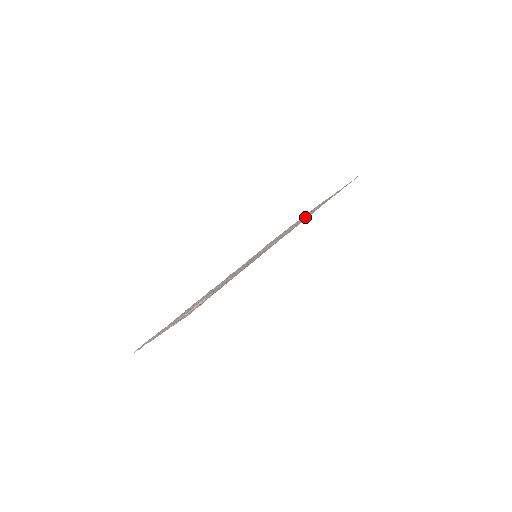
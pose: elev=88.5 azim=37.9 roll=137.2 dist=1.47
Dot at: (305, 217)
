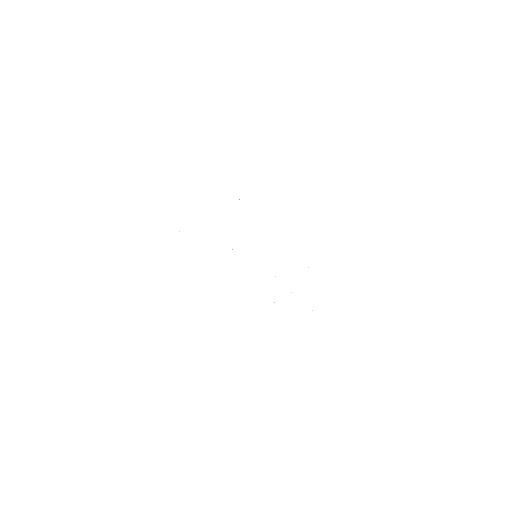
Dot at: occluded
